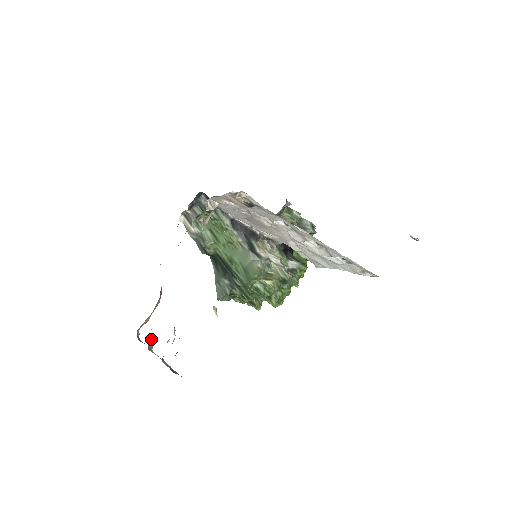
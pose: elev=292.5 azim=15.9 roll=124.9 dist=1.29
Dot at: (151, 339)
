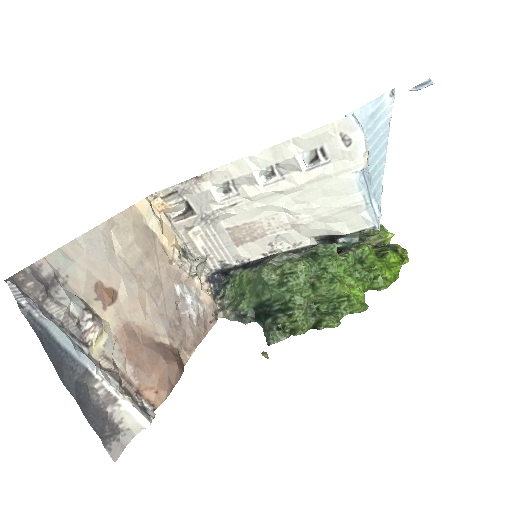
Dot at: (114, 369)
